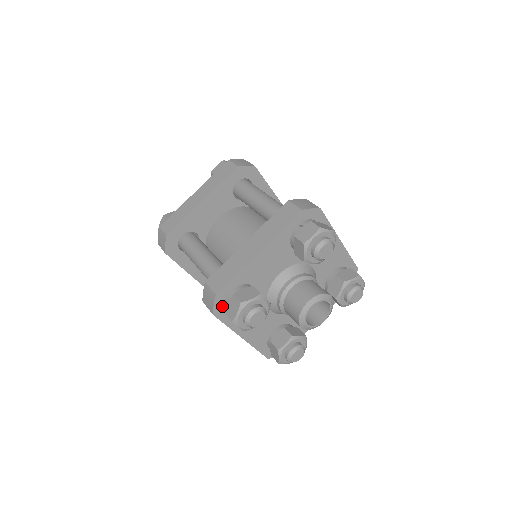
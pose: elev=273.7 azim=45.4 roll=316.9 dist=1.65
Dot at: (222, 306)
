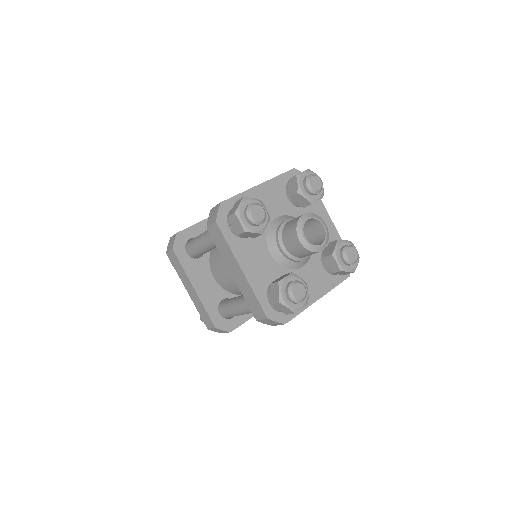
Dot at: (225, 218)
